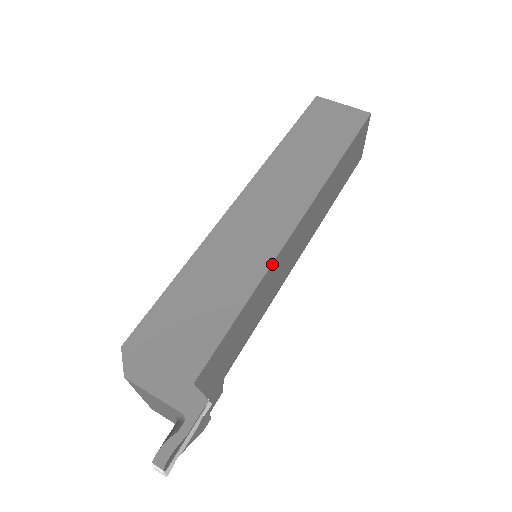
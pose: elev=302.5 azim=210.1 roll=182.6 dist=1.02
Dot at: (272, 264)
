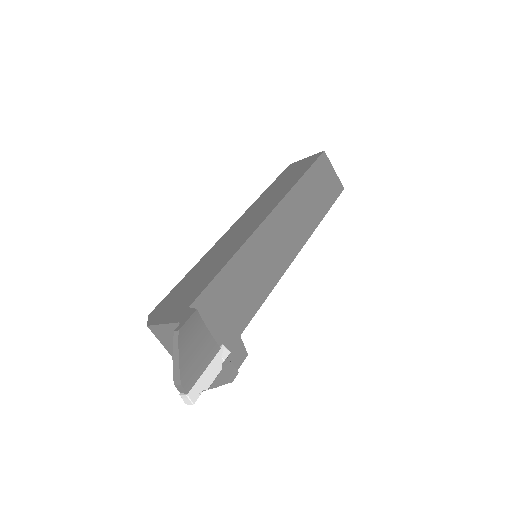
Dot at: (250, 238)
